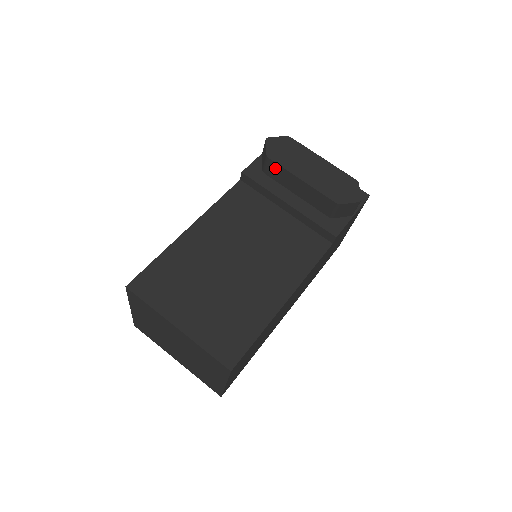
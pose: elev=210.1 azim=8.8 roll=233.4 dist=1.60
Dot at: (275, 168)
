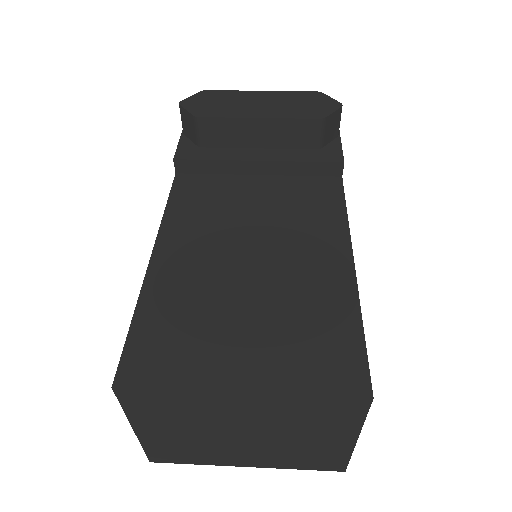
Dot at: (214, 127)
